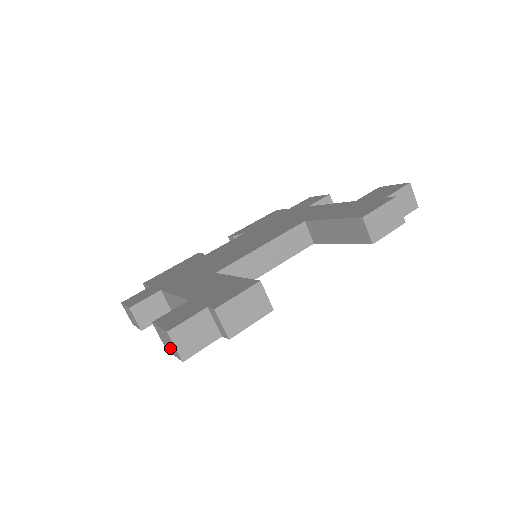
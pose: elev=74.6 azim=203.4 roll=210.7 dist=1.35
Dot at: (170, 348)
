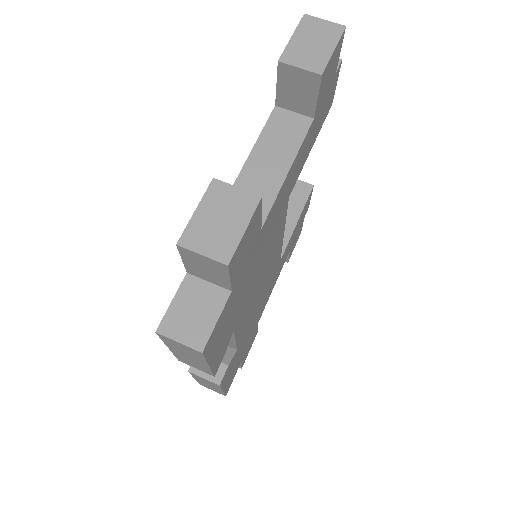
Dot at: (323, 46)
